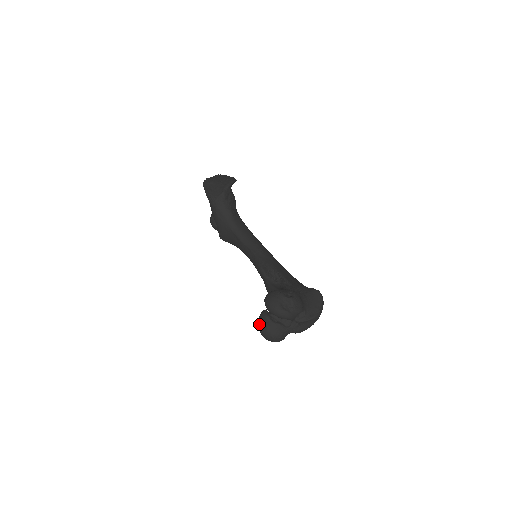
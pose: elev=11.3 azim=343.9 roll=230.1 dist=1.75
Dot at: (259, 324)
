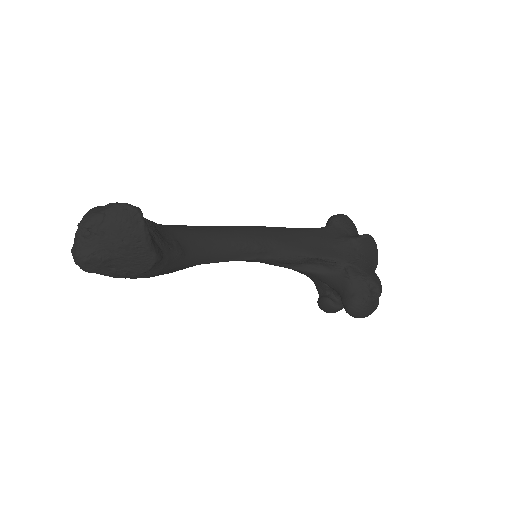
Dot at: occluded
